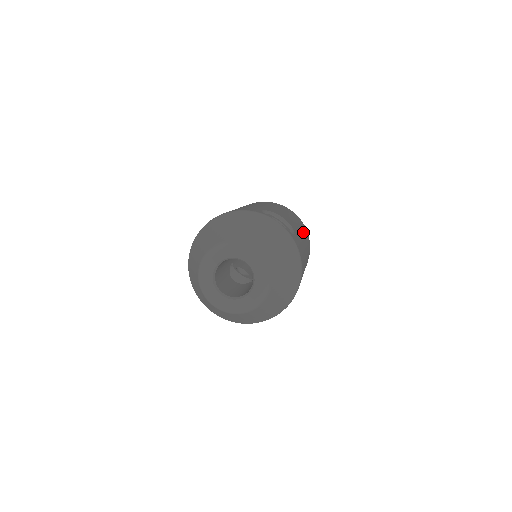
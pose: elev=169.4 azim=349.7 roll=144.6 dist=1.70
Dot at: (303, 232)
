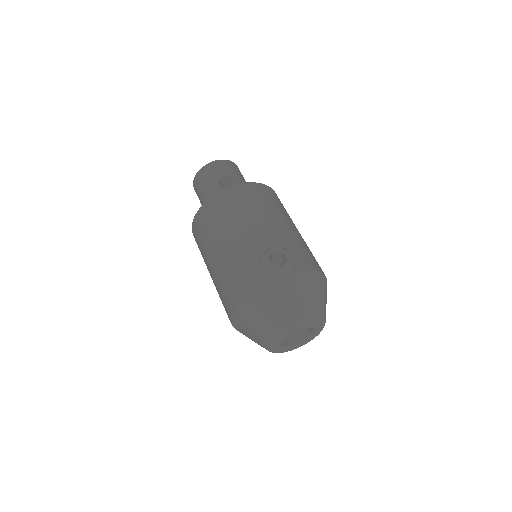
Dot at: (274, 208)
